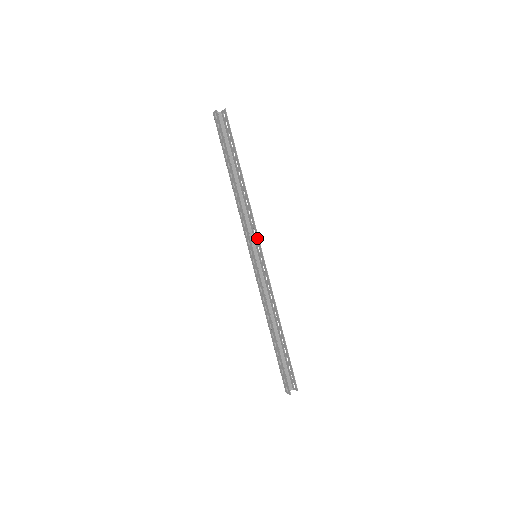
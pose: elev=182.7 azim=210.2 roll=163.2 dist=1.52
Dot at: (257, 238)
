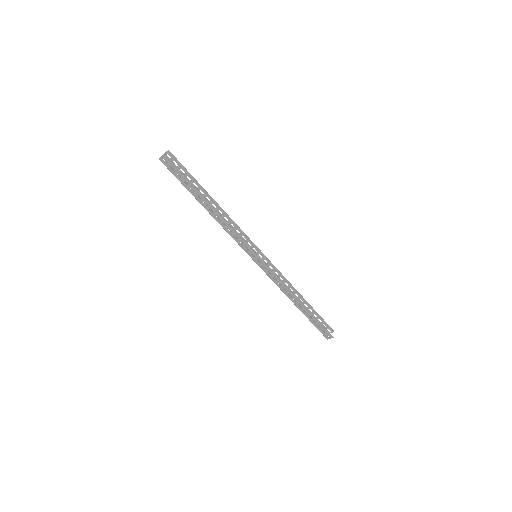
Dot at: (250, 242)
